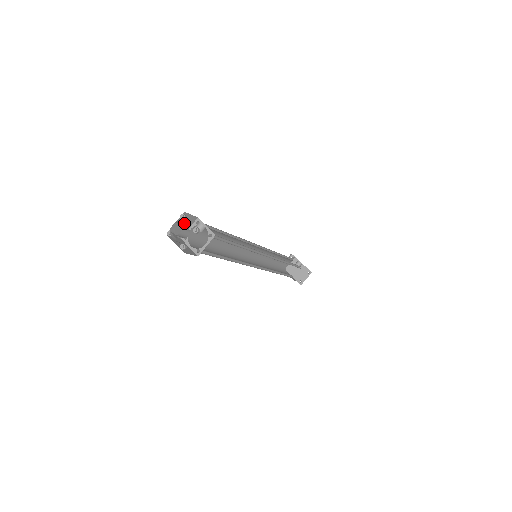
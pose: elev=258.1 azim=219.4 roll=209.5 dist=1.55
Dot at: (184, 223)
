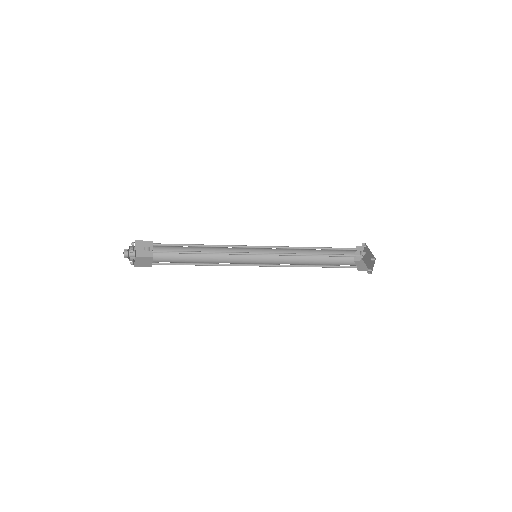
Dot at: occluded
